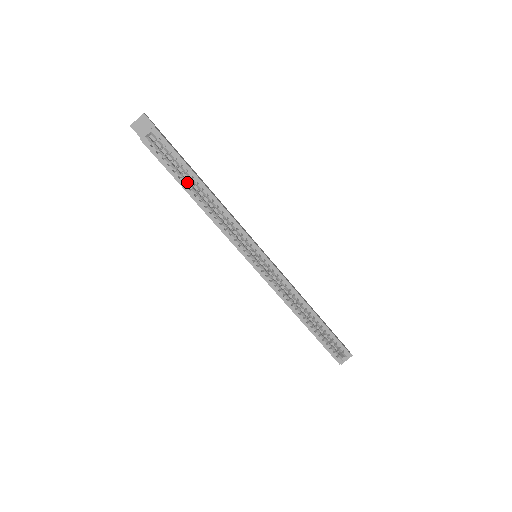
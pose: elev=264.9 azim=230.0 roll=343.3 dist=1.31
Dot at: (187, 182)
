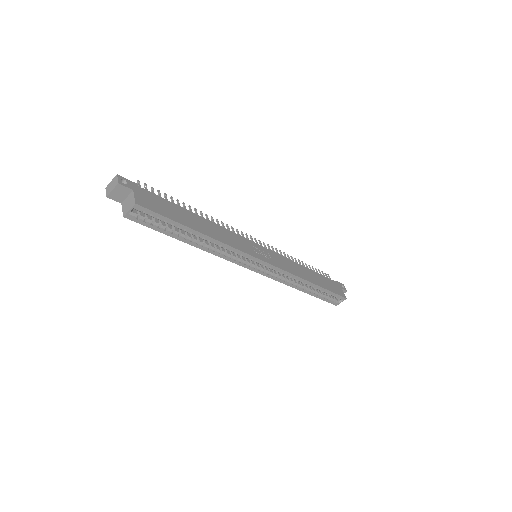
Dot at: (180, 232)
